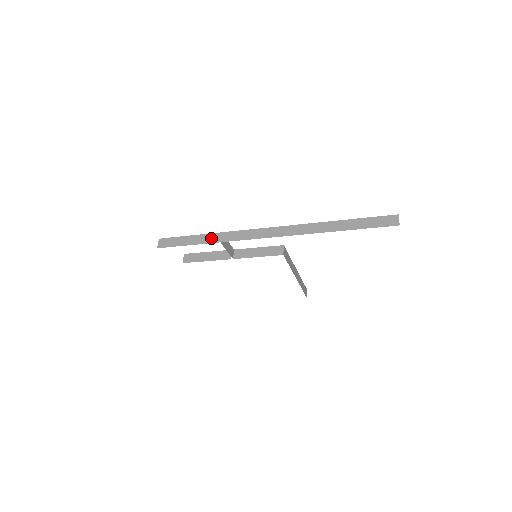
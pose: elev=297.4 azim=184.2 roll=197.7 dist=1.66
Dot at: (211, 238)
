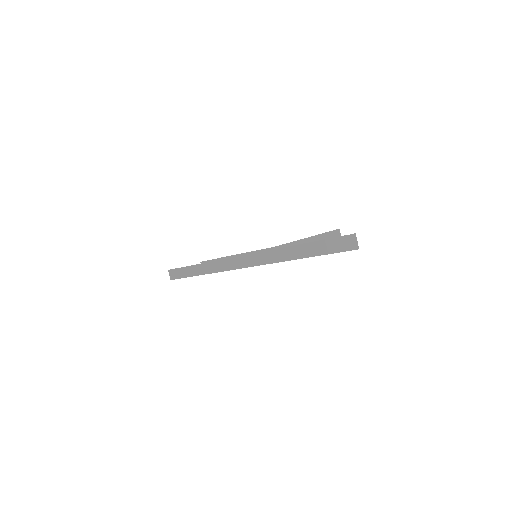
Dot at: (202, 269)
